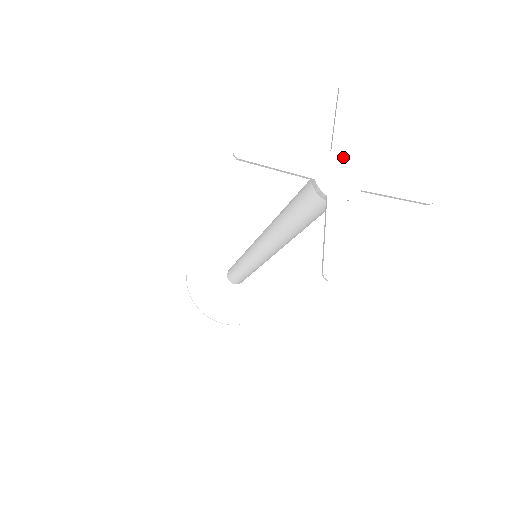
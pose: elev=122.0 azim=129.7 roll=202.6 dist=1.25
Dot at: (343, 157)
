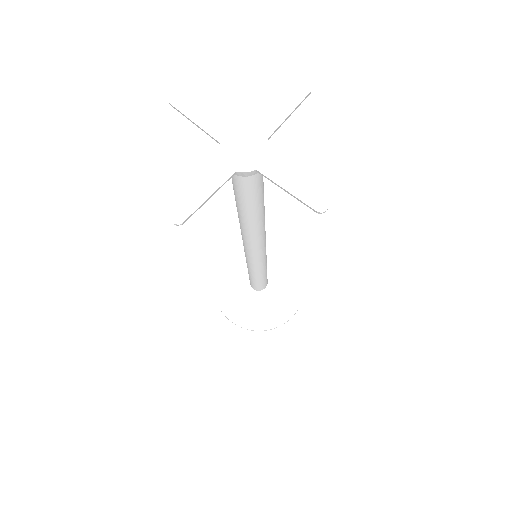
Dot at: (259, 138)
